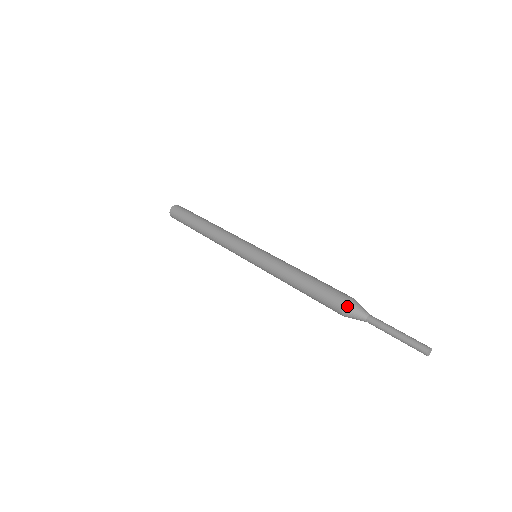
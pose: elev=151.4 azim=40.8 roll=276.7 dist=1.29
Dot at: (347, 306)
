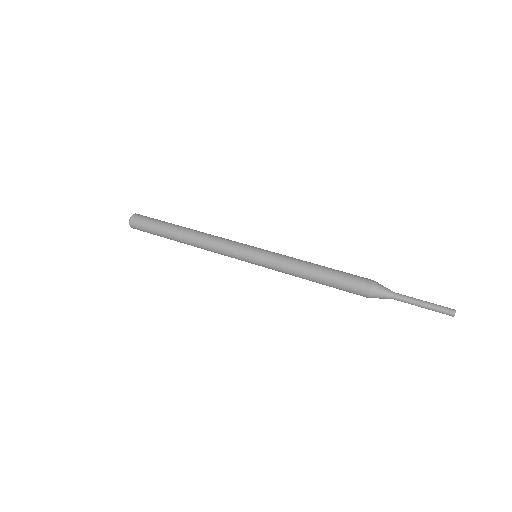
Dot at: (374, 286)
